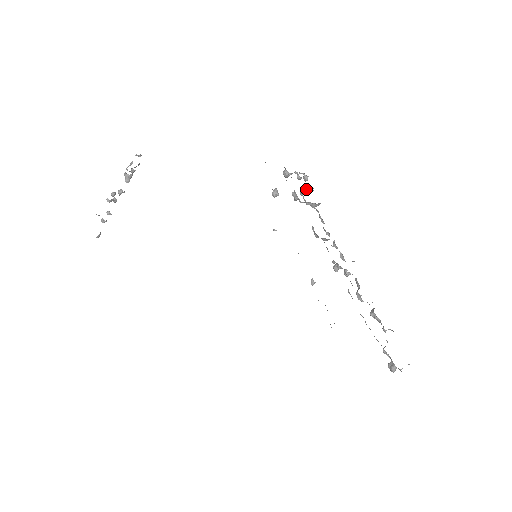
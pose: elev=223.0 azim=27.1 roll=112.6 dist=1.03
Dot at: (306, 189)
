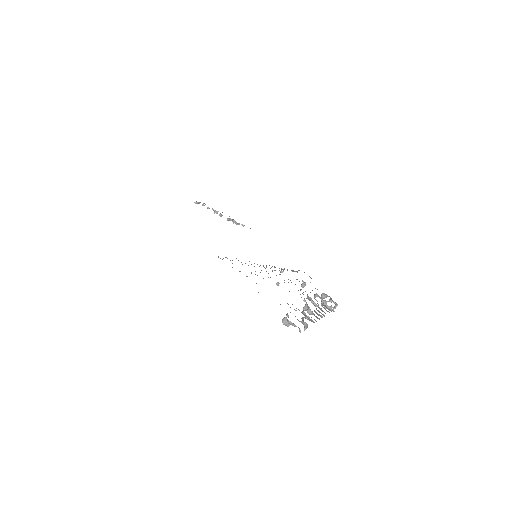
Dot at: occluded
